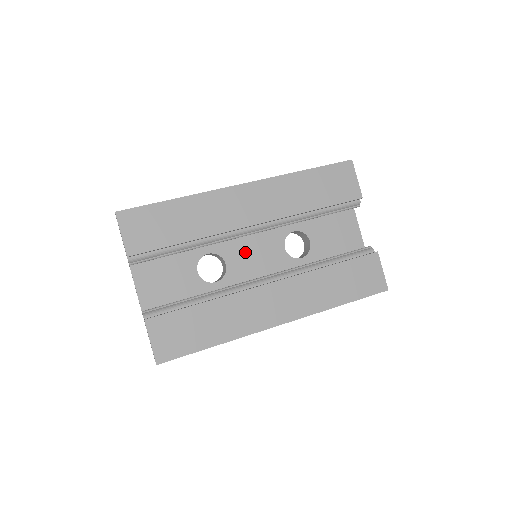
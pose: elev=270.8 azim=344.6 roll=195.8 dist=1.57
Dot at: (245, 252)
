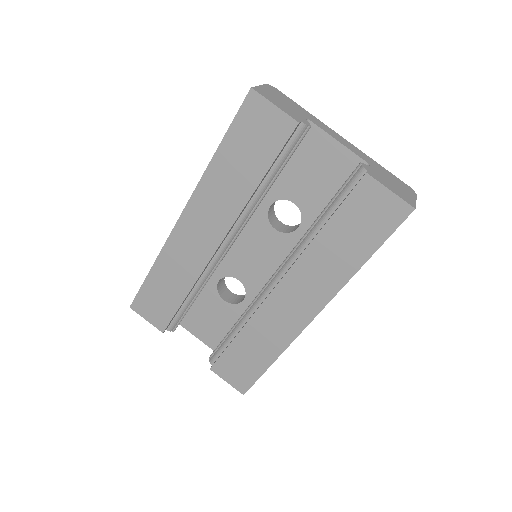
Dot at: (245, 259)
